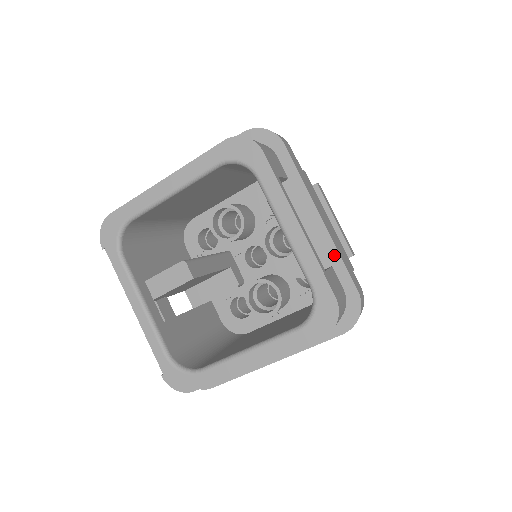
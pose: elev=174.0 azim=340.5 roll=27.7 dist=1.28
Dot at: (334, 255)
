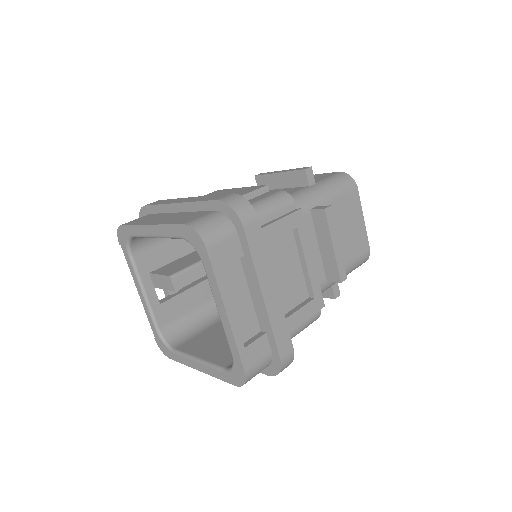
Dot at: (268, 327)
